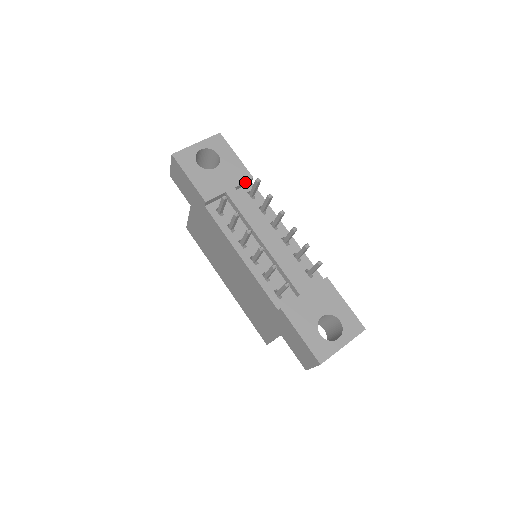
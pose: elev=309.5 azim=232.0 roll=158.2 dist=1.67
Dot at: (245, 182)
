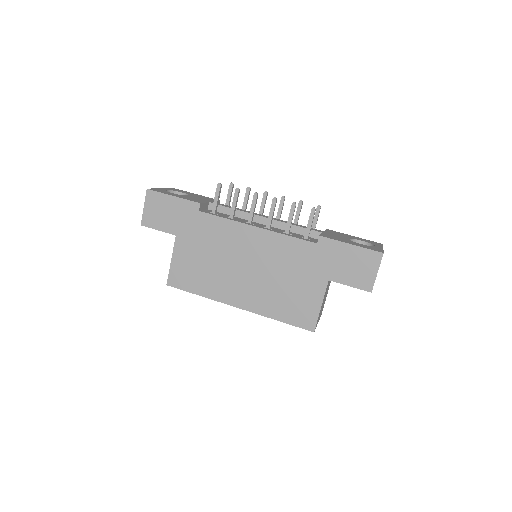
Dot at: occluded
